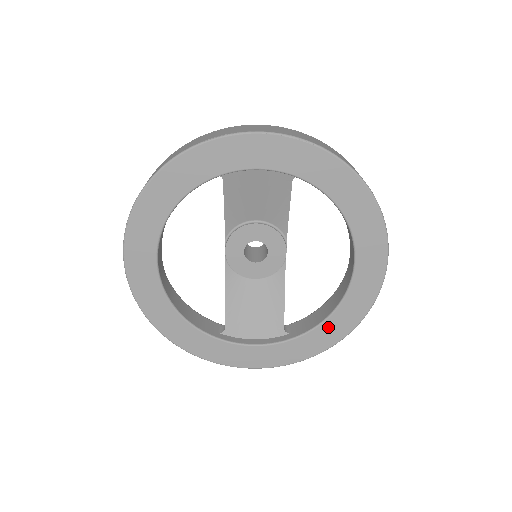
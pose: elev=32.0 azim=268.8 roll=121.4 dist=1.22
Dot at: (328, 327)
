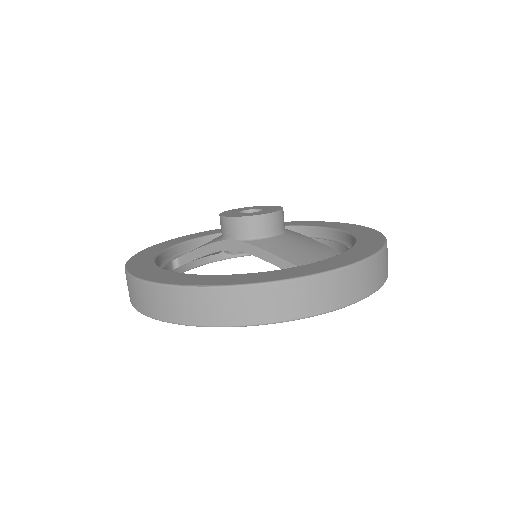
Dot at: occluded
